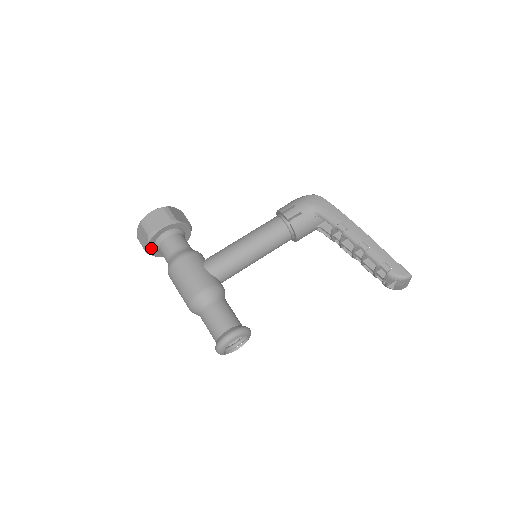
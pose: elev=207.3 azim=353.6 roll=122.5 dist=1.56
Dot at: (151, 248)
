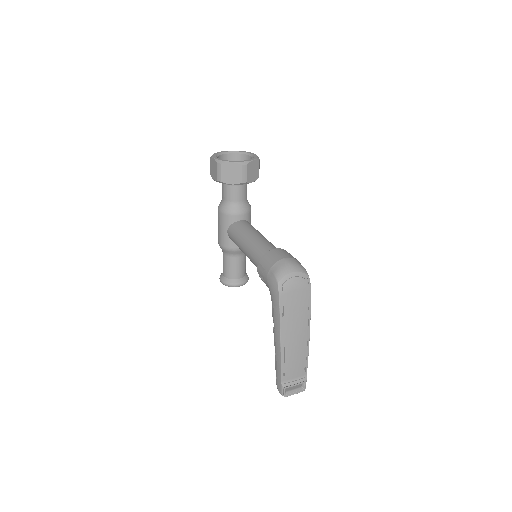
Dot at: occluded
